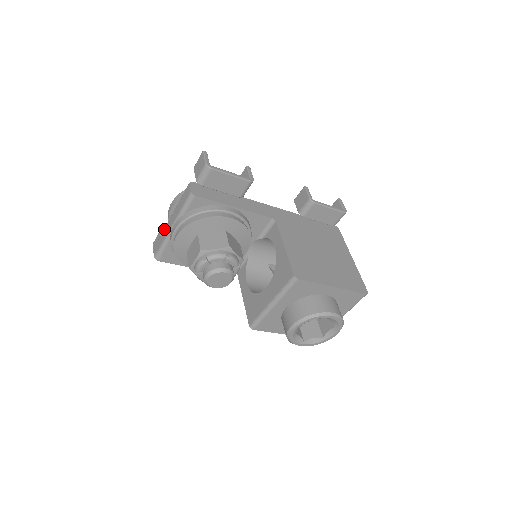
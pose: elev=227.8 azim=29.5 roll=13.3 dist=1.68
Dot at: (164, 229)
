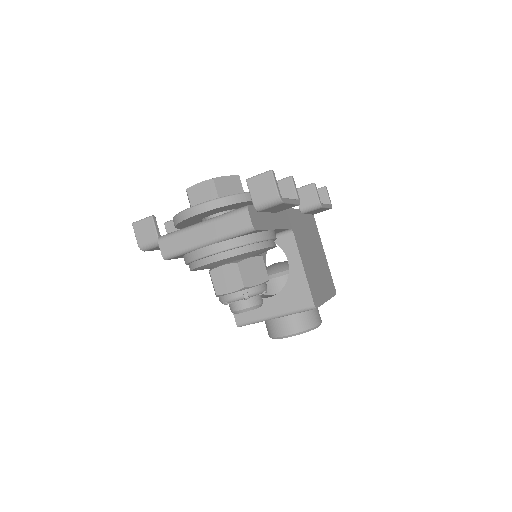
Dot at: (179, 235)
